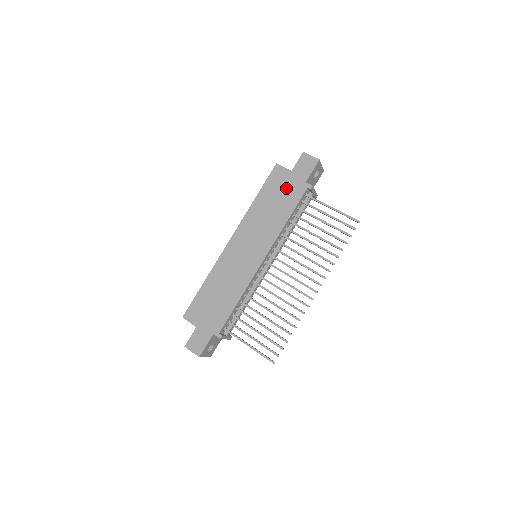
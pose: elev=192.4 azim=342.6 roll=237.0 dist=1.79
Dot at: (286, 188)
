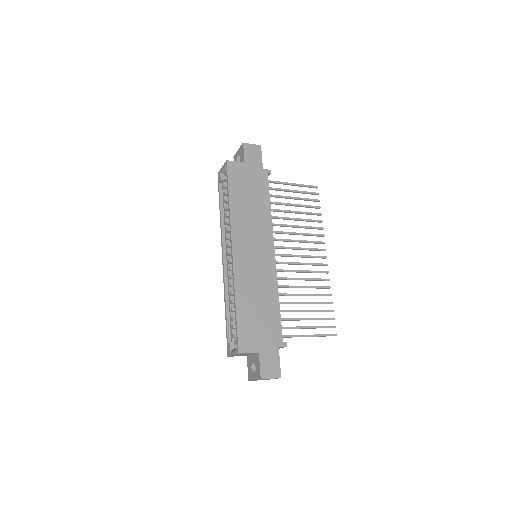
Dot at: (250, 180)
